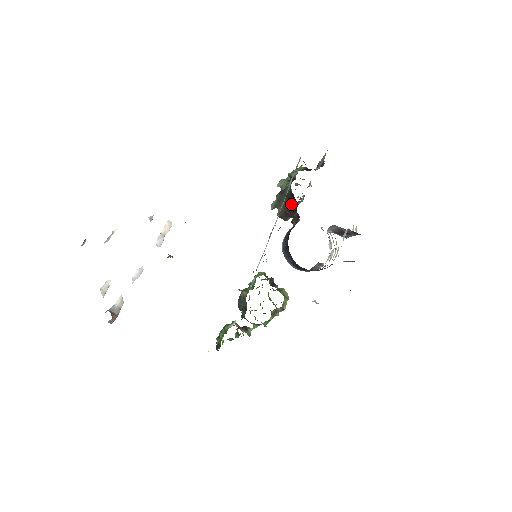
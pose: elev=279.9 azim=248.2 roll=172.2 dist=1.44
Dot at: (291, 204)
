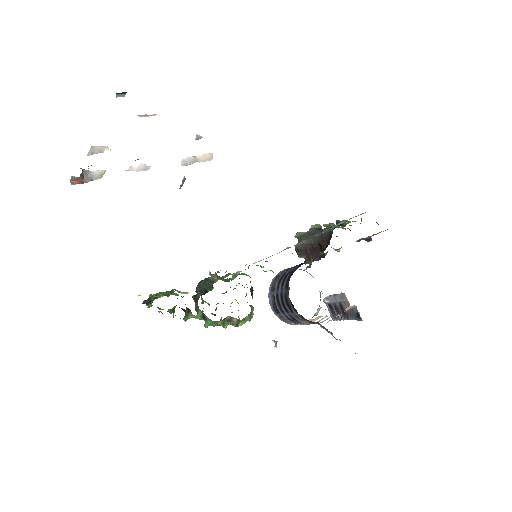
Dot at: occluded
